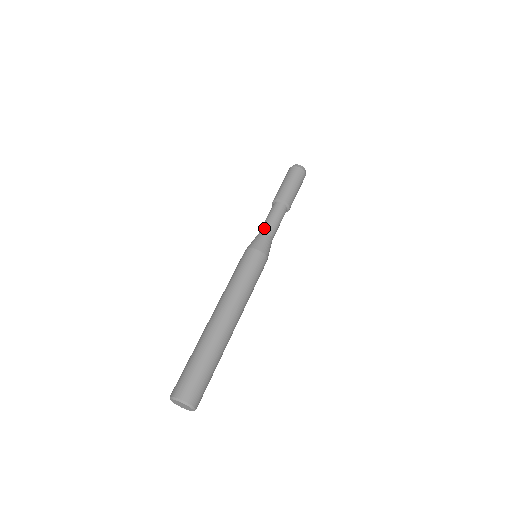
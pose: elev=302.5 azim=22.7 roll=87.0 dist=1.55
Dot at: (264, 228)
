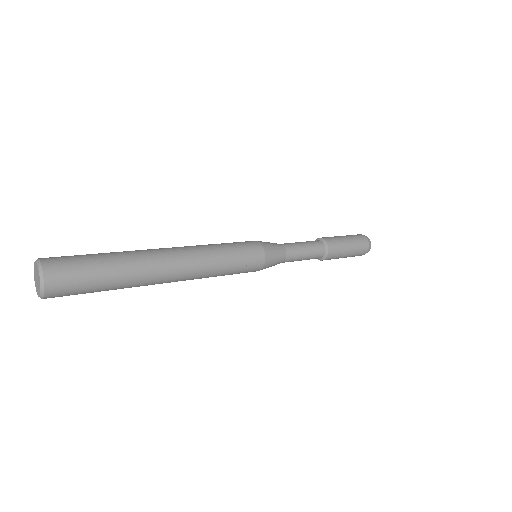
Dot at: (286, 243)
